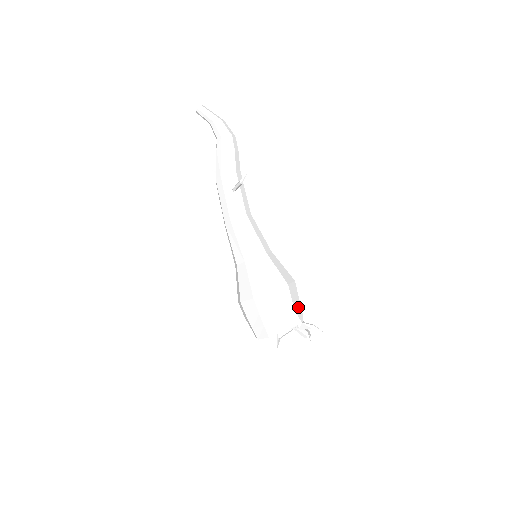
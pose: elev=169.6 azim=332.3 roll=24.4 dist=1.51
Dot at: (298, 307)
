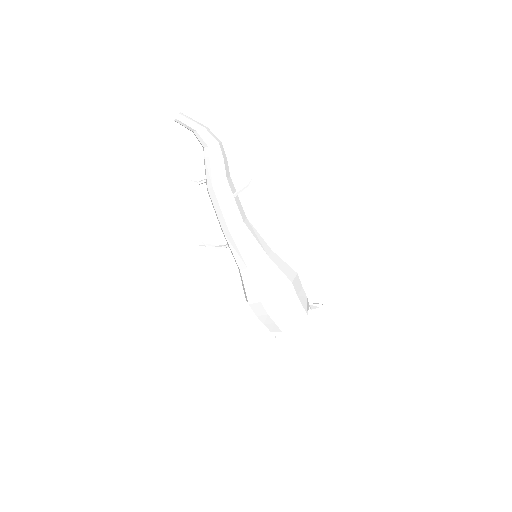
Dot at: occluded
